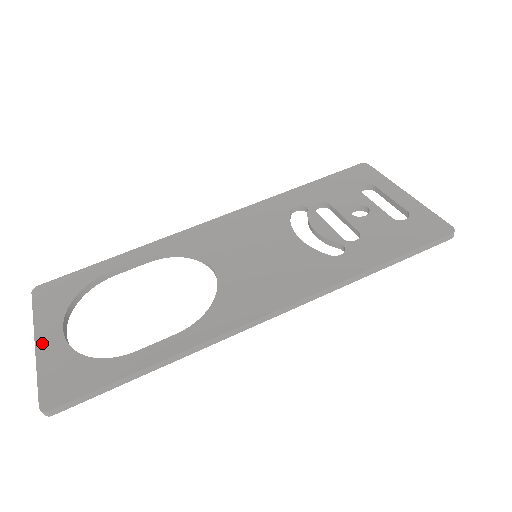
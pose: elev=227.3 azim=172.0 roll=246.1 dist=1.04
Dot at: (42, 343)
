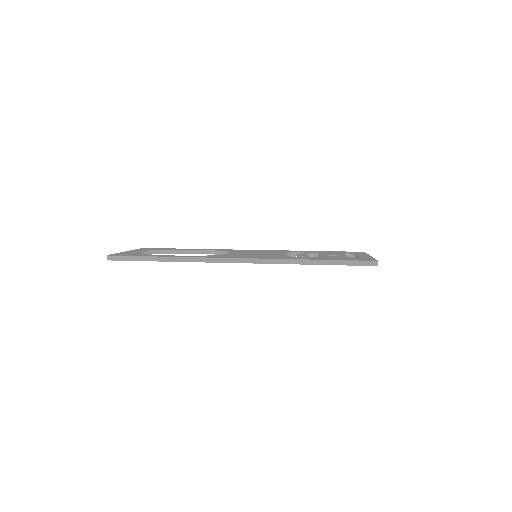
Dot at: (129, 251)
